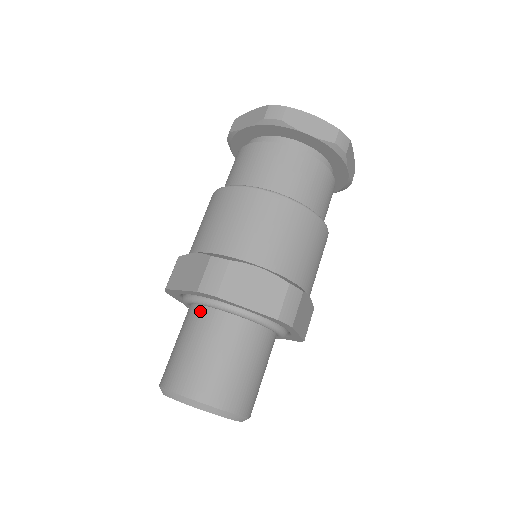
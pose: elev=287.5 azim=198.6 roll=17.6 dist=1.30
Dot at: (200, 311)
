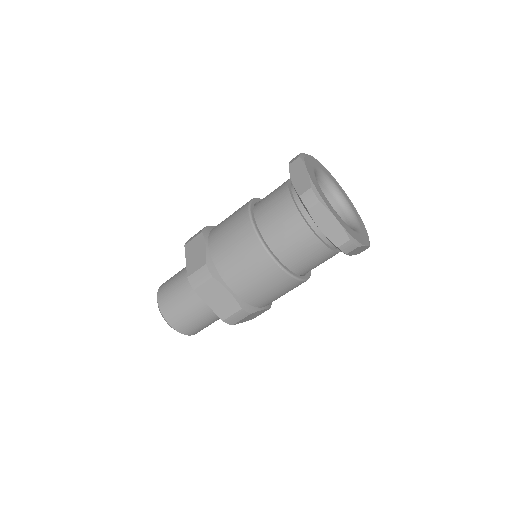
Dot at: occluded
